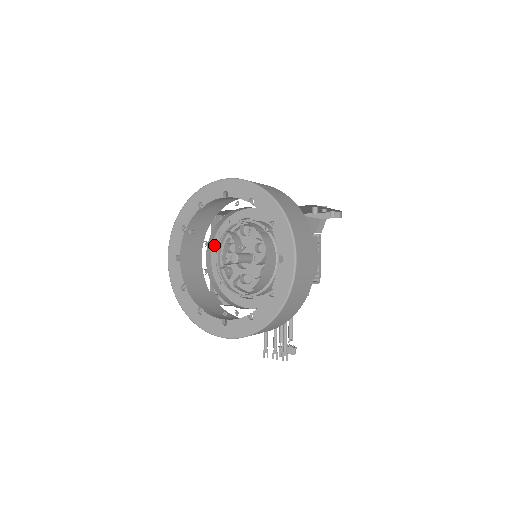
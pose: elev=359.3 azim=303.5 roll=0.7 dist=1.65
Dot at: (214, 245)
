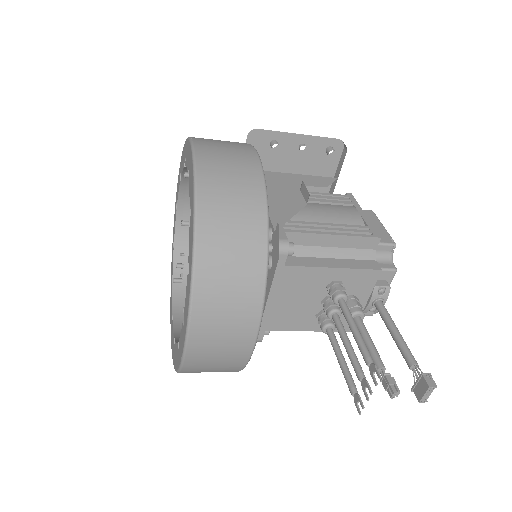
Dot at: occluded
